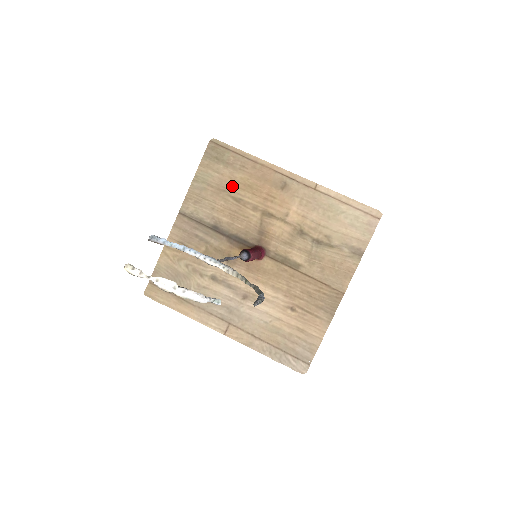
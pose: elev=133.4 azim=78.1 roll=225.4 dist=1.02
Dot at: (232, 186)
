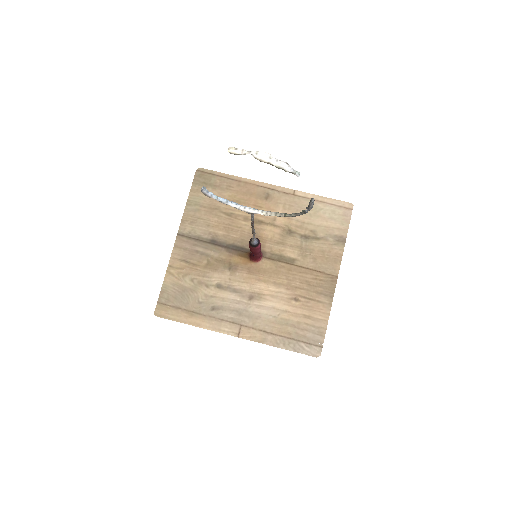
Dot at: (222, 204)
